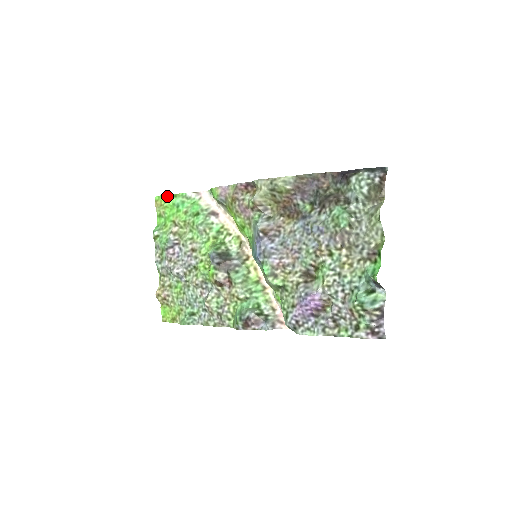
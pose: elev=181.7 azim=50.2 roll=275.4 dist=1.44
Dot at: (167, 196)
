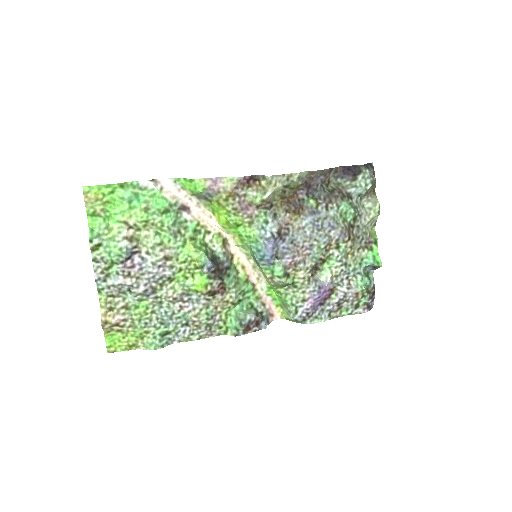
Dot at: (108, 186)
